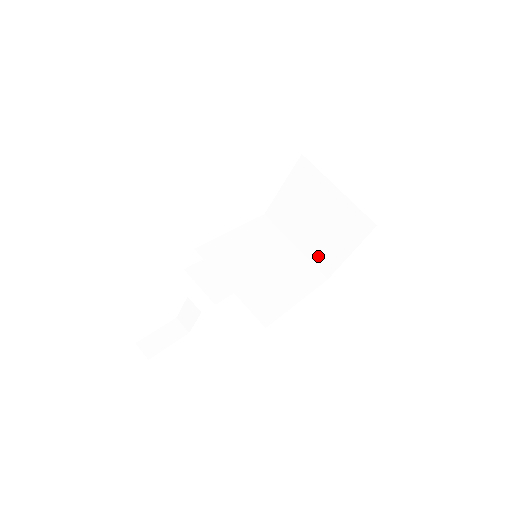
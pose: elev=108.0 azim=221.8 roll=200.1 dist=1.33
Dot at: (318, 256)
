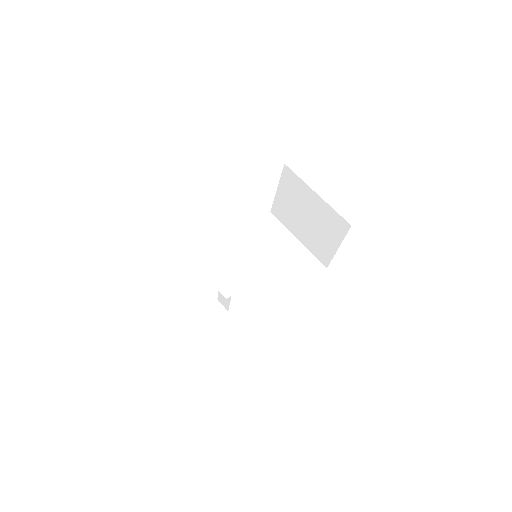
Dot at: (315, 249)
